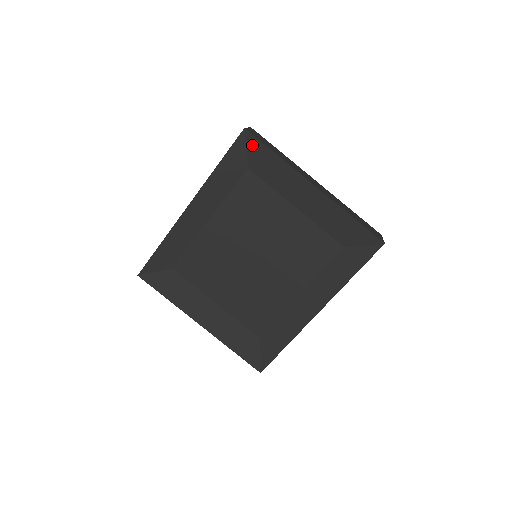
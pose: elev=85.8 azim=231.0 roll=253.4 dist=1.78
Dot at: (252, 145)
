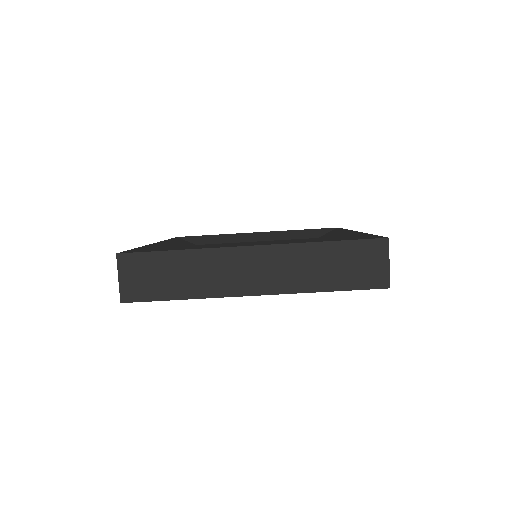
Dot at: occluded
